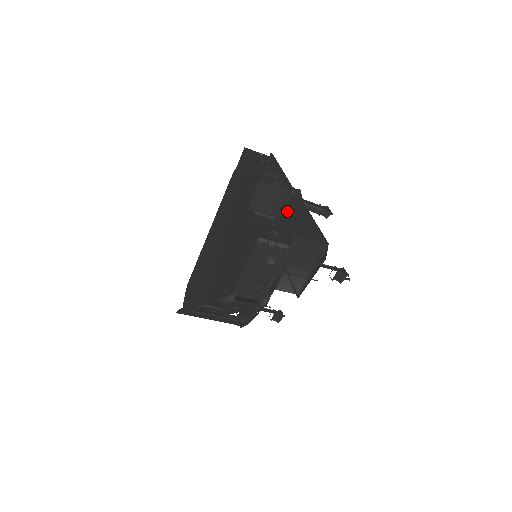
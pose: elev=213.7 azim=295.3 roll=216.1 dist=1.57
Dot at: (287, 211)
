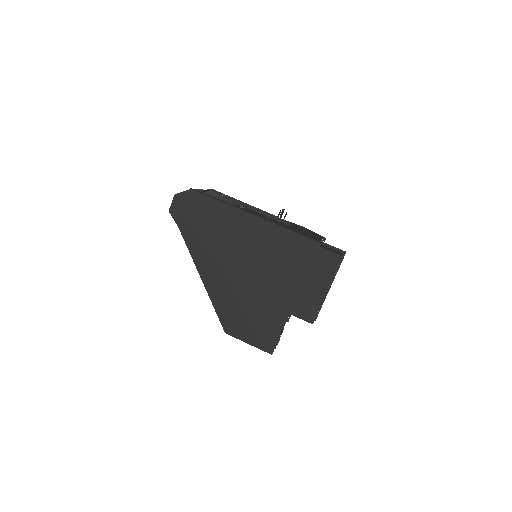
Dot at: occluded
